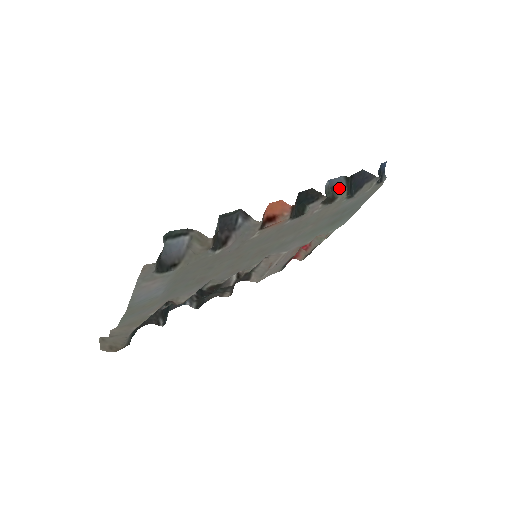
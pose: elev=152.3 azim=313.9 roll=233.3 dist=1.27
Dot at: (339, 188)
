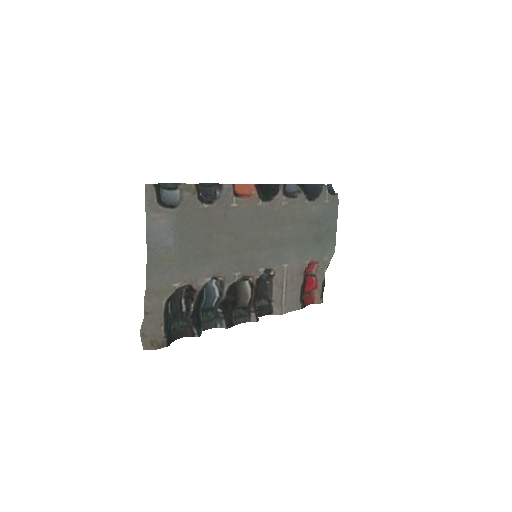
Dot at: (297, 192)
